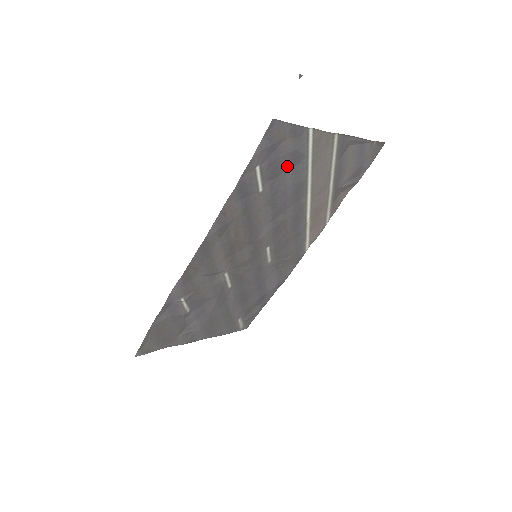
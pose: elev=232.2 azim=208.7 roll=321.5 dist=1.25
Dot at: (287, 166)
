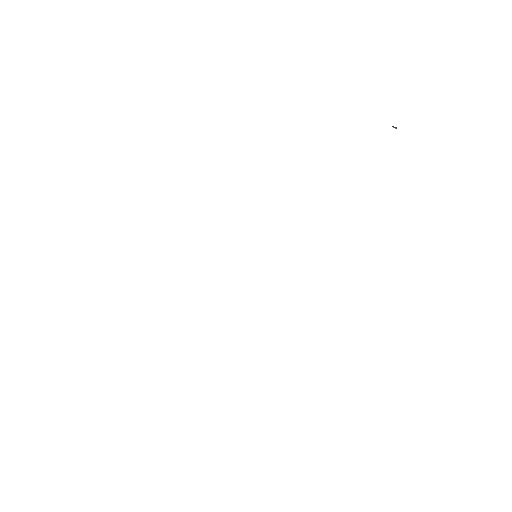
Dot at: occluded
